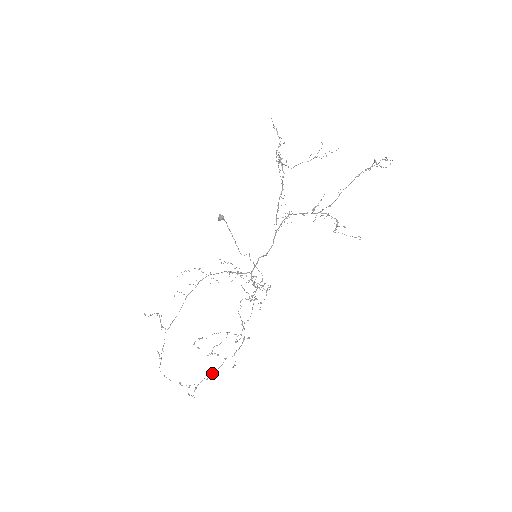
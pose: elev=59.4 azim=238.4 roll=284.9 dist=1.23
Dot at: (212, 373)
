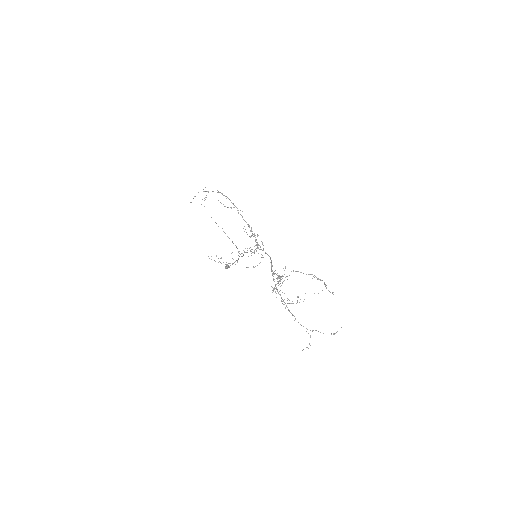
Dot at: occluded
